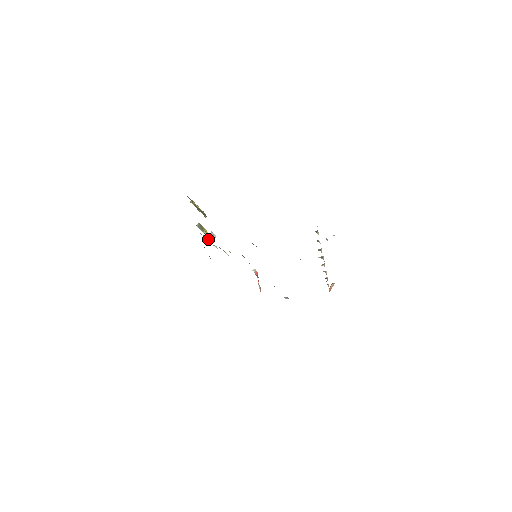
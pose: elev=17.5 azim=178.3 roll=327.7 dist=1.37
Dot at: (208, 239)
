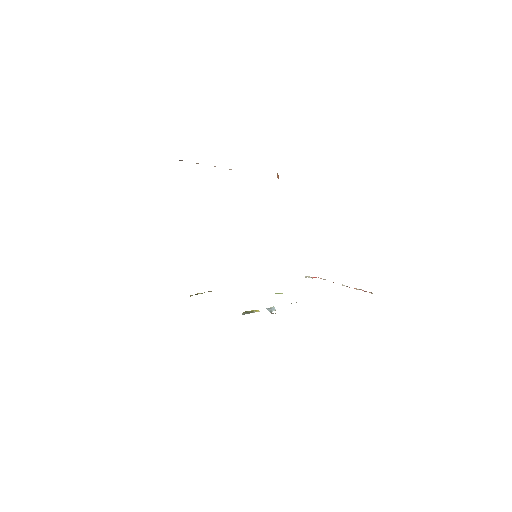
Dot at: occluded
